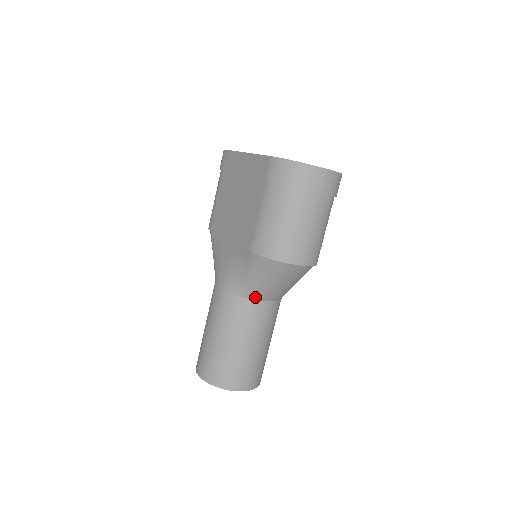
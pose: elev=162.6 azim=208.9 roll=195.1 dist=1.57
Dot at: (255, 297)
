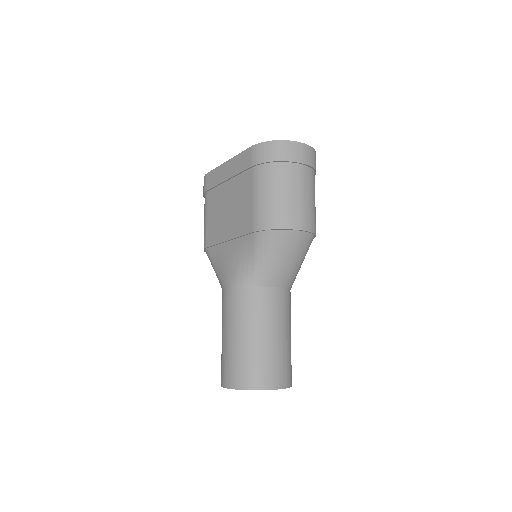
Dot at: (266, 283)
